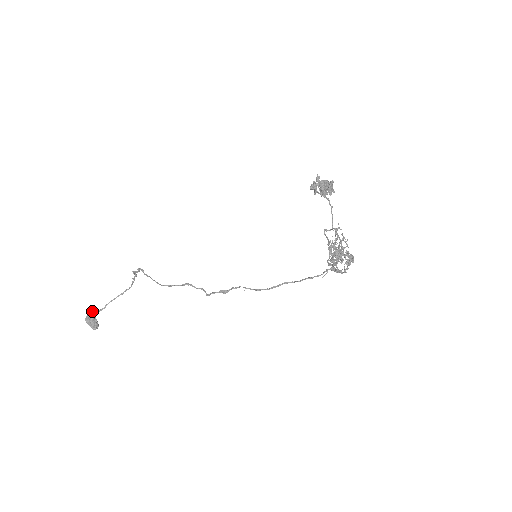
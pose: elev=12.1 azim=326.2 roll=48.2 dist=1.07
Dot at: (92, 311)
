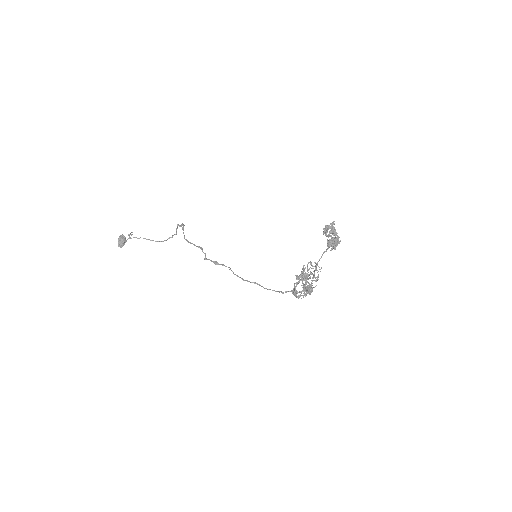
Dot at: (129, 235)
